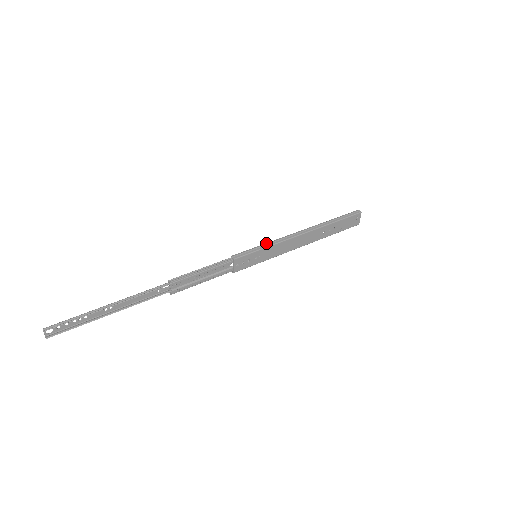
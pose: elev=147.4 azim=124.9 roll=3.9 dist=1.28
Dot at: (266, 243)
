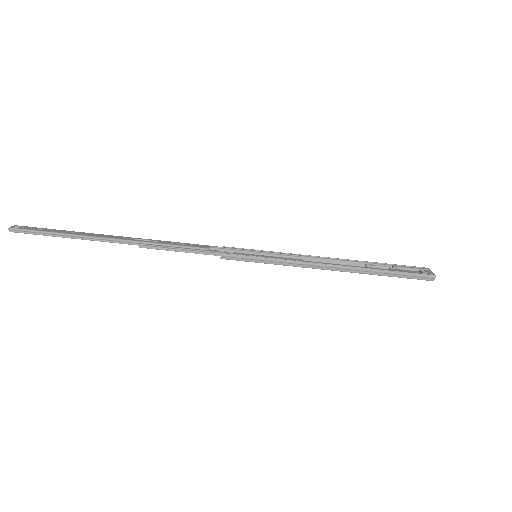
Dot at: (272, 259)
